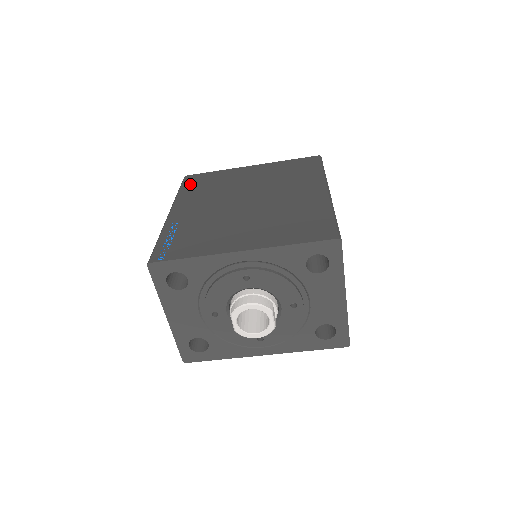
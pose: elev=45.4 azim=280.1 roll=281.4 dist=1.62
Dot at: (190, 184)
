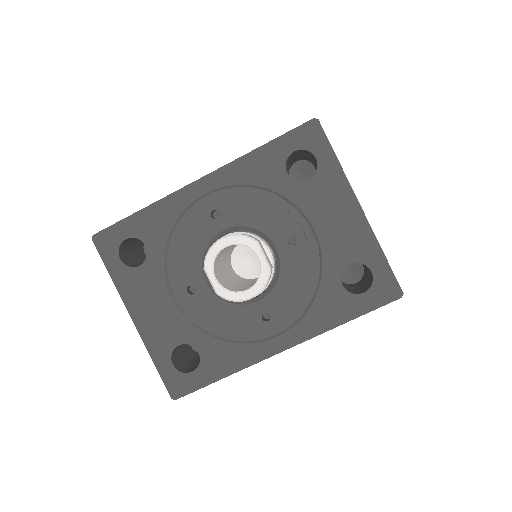
Dot at: occluded
